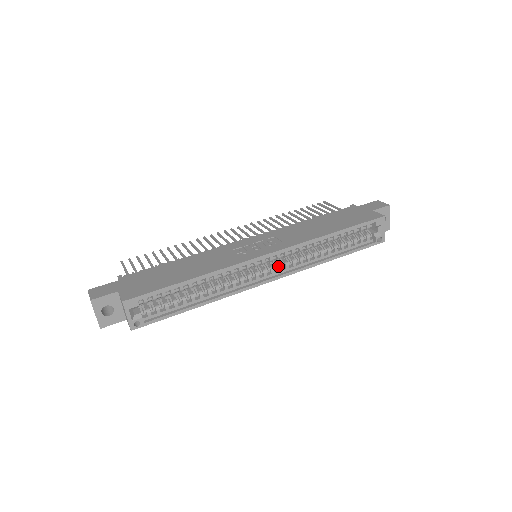
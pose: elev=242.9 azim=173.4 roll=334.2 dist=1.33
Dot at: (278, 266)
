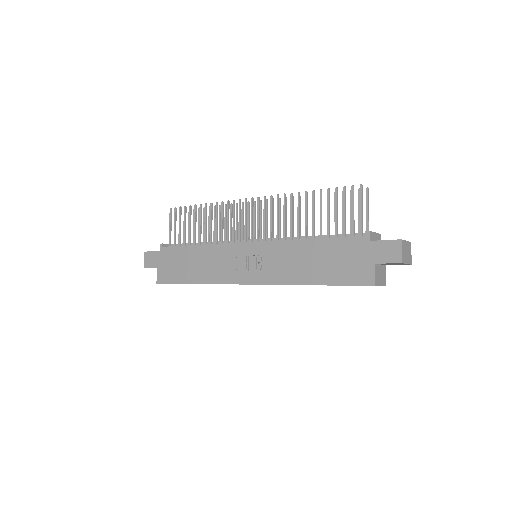
Dot at: occluded
